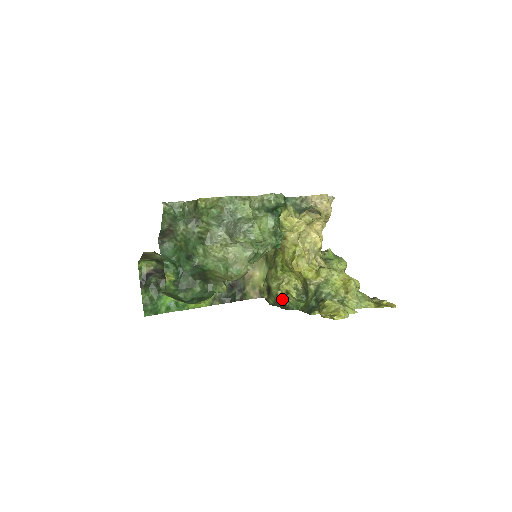
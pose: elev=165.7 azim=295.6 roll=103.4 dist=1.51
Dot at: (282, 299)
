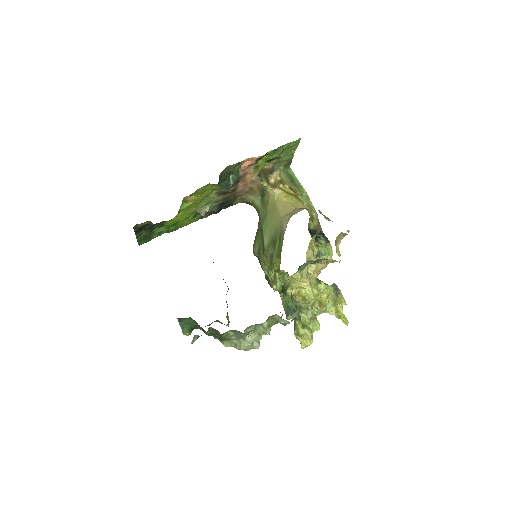
Dot at: (268, 277)
